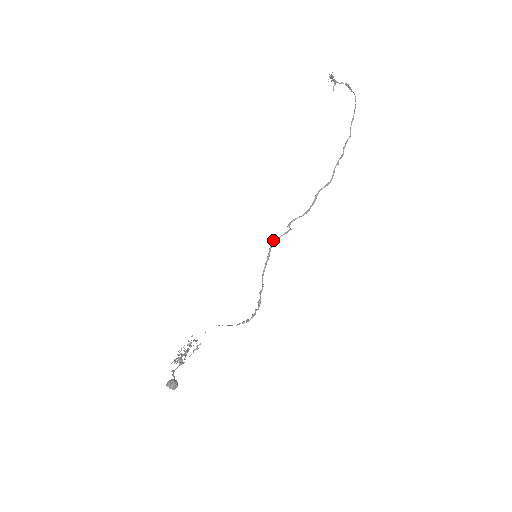
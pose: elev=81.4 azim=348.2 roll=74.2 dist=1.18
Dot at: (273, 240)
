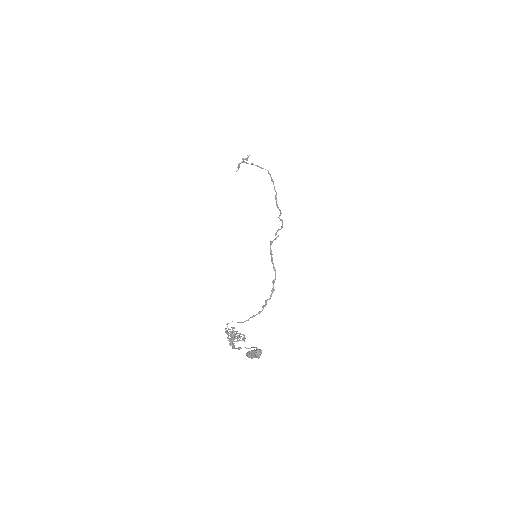
Dot at: (270, 242)
